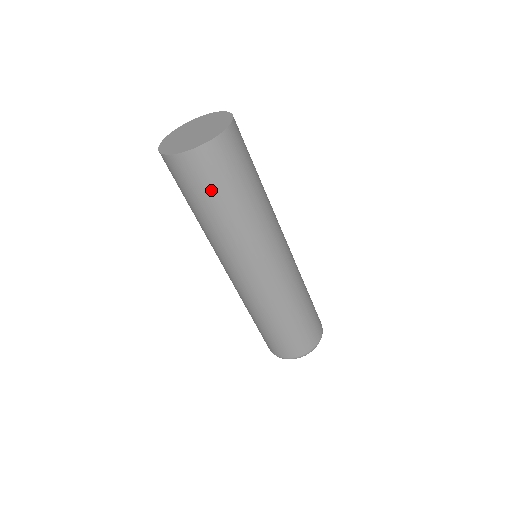
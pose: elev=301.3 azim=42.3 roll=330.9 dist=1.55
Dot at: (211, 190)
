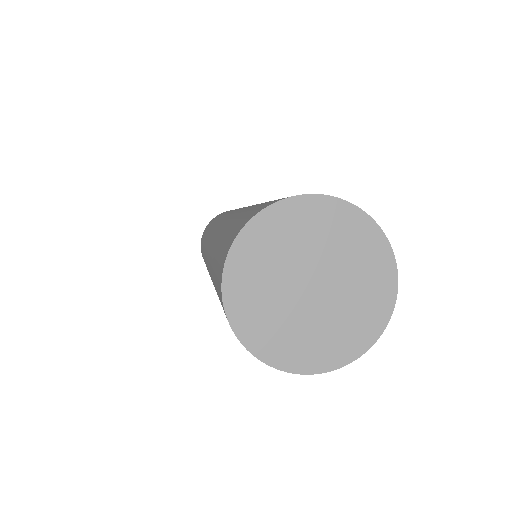
Dot at: occluded
